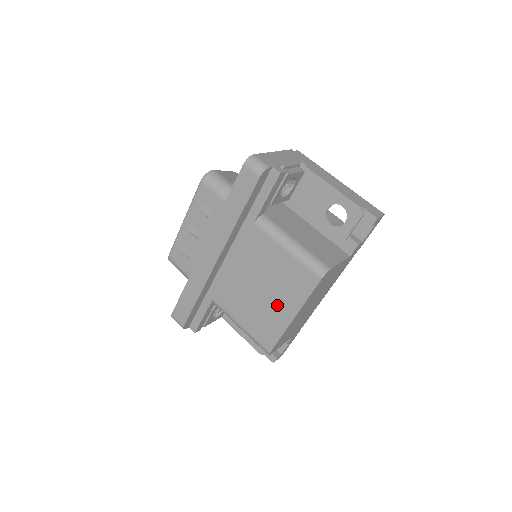
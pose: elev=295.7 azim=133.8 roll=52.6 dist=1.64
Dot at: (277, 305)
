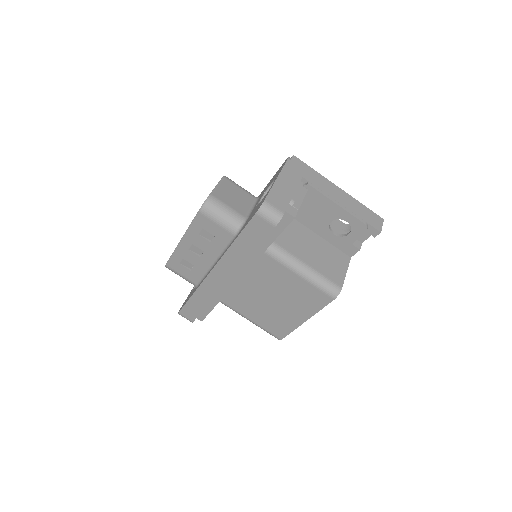
Dot at: (289, 311)
